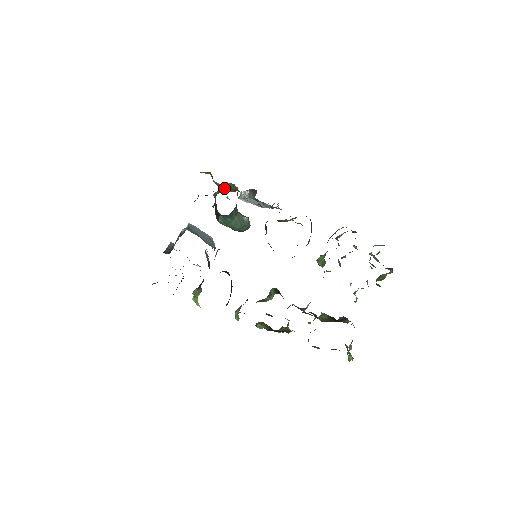
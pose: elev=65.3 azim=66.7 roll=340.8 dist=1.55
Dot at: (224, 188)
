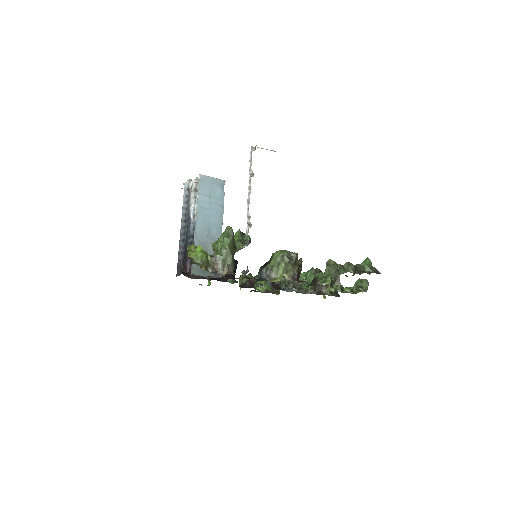
Dot at: (218, 268)
